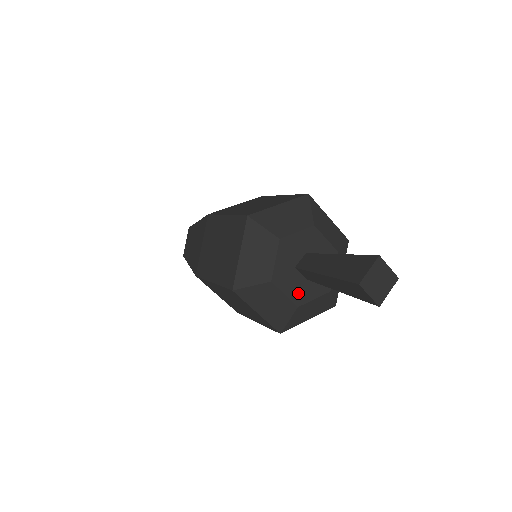
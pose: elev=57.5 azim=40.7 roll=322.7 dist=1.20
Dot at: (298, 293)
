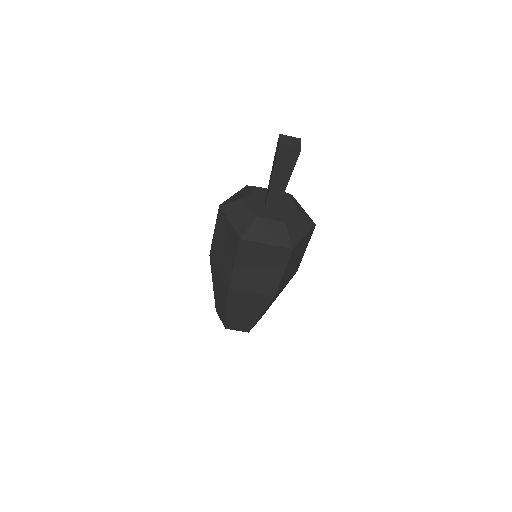
Dot at: (279, 216)
